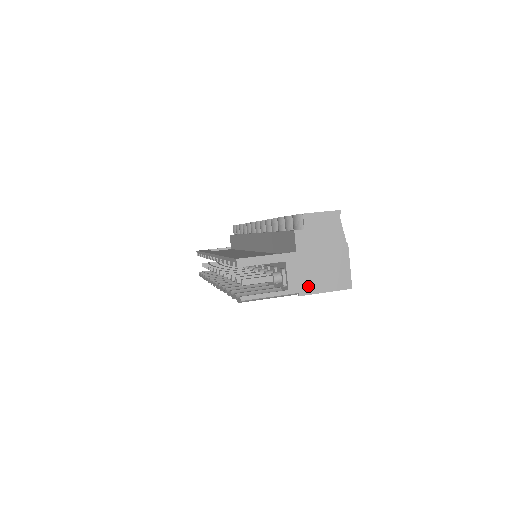
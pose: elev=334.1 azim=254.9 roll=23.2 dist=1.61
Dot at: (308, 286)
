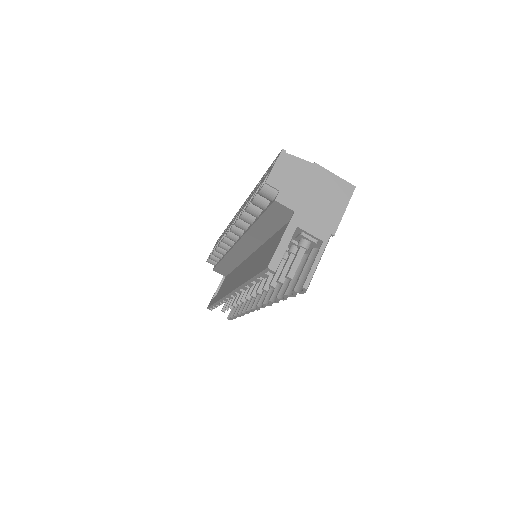
Dot at: (330, 222)
